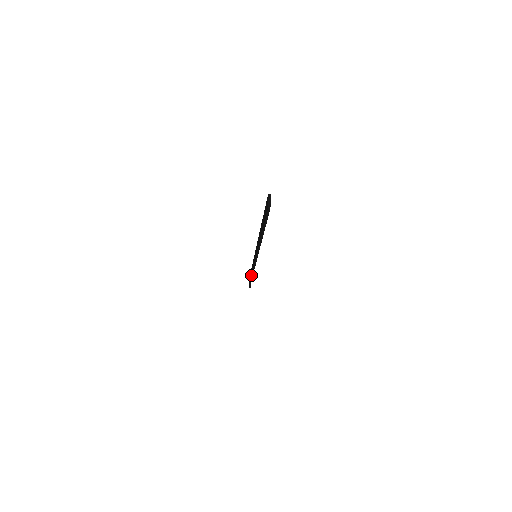
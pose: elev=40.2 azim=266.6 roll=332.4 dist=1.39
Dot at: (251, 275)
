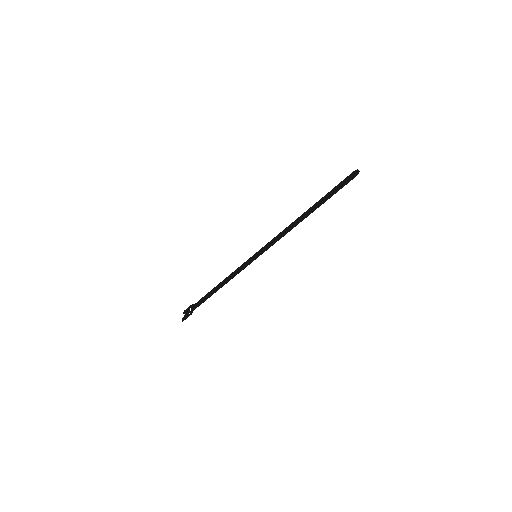
Dot at: (213, 292)
